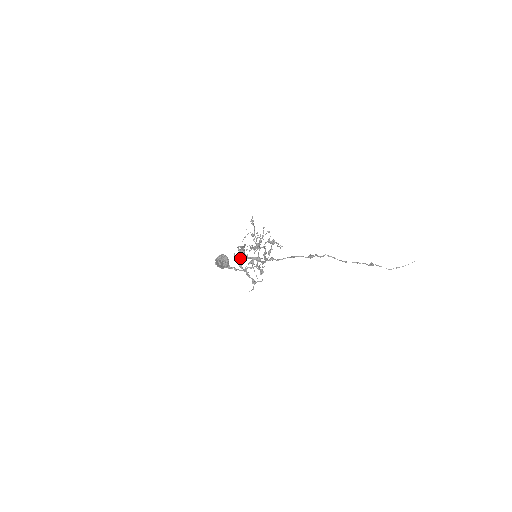
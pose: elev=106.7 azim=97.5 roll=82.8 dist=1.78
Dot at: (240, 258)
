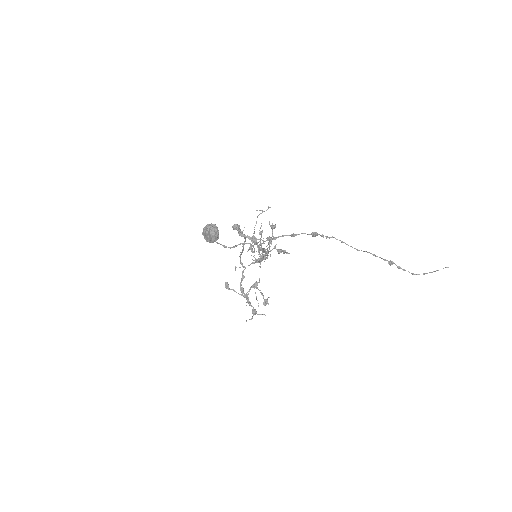
Dot at: (242, 278)
